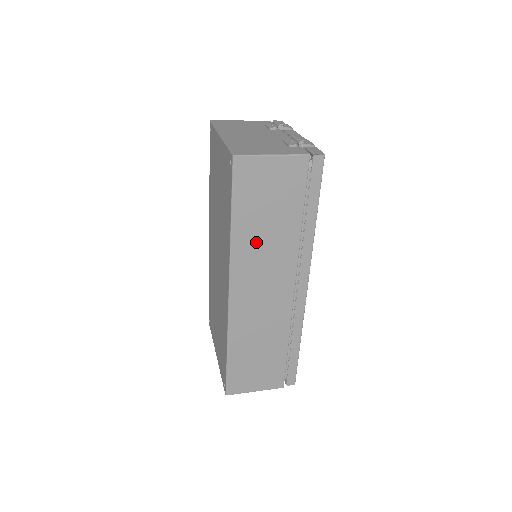
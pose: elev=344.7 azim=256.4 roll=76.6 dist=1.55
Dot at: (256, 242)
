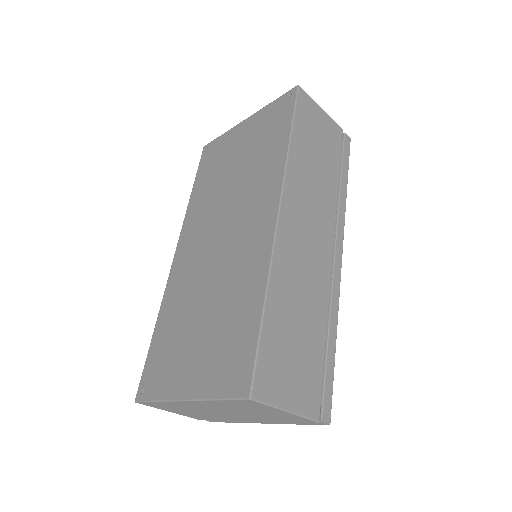
Dot at: (307, 172)
